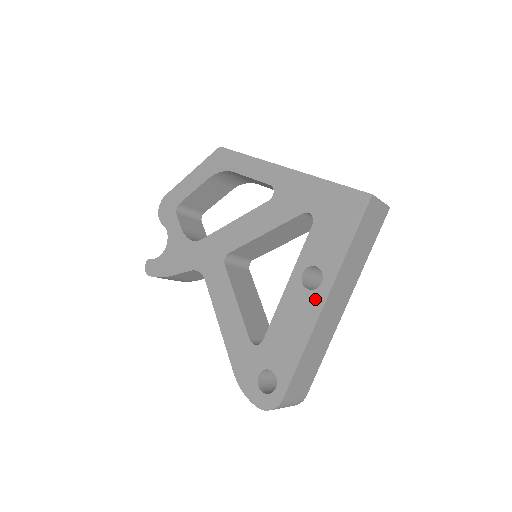
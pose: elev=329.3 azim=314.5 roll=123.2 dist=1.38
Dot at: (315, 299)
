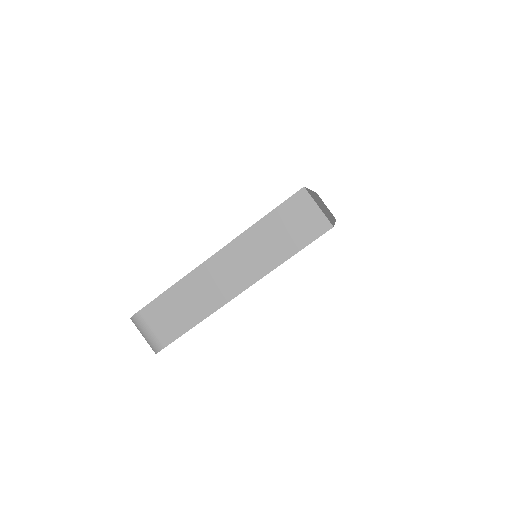
Dot at: occluded
